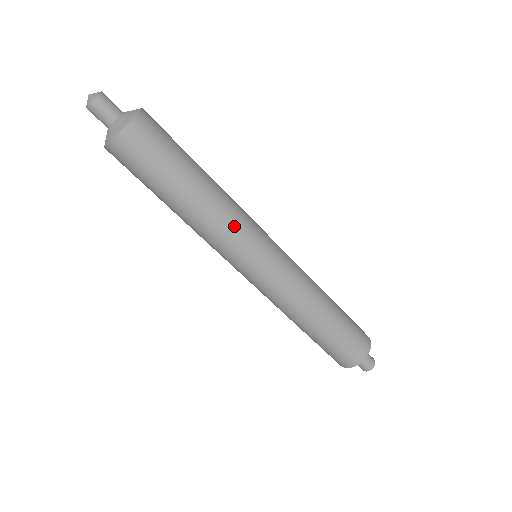
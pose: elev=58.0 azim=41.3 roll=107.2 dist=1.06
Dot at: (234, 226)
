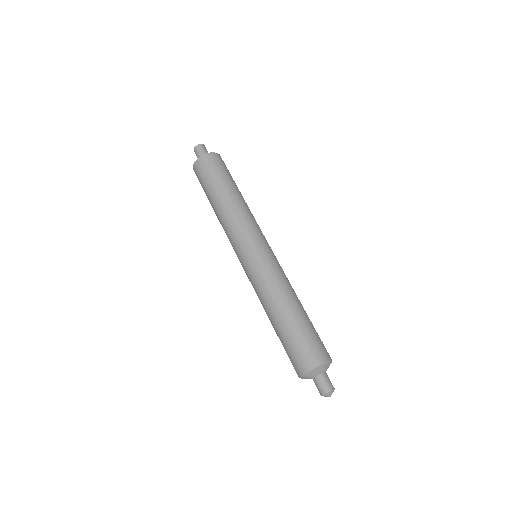
Dot at: (253, 219)
